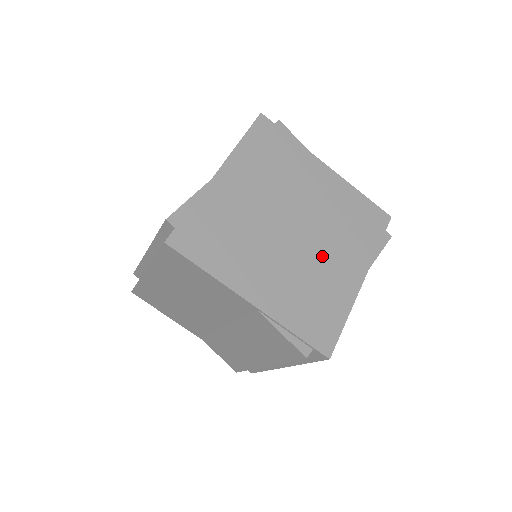
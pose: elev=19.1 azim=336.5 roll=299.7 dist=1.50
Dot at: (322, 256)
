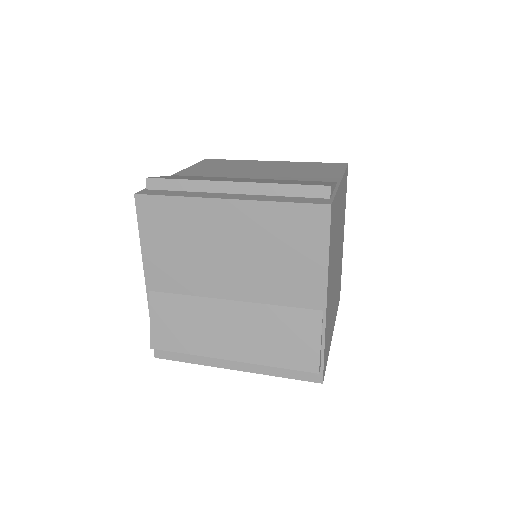
Dot at: (334, 298)
